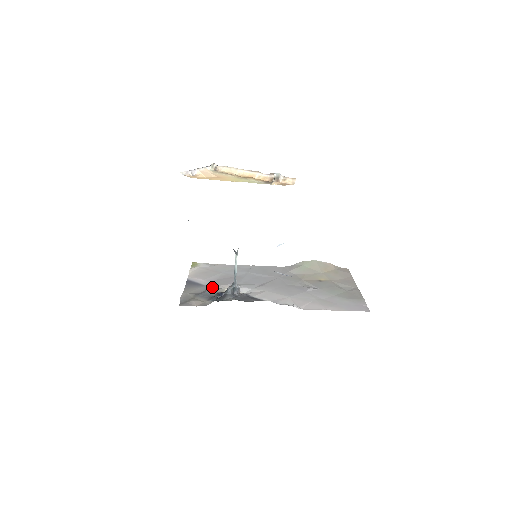
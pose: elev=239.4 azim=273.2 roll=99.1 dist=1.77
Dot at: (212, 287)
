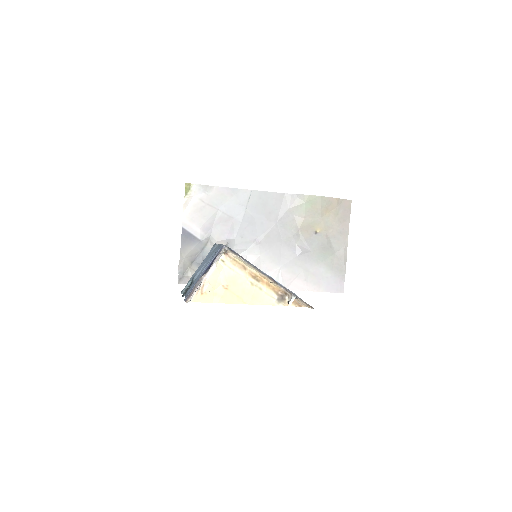
Dot at: (208, 244)
